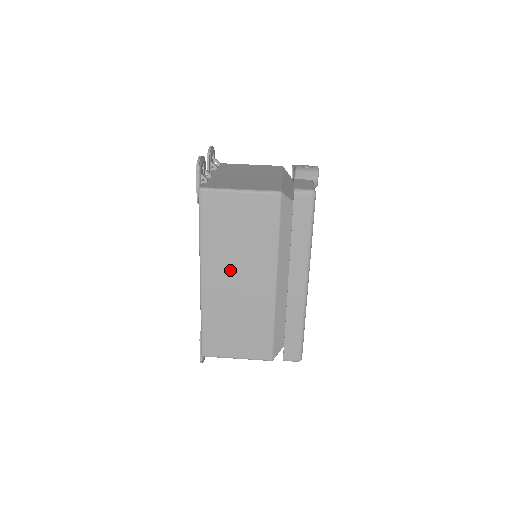
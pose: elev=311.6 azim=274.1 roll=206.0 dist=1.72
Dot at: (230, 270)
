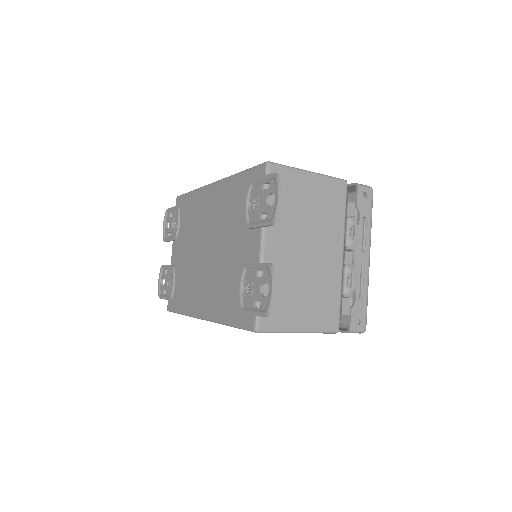
Dot at: occluded
